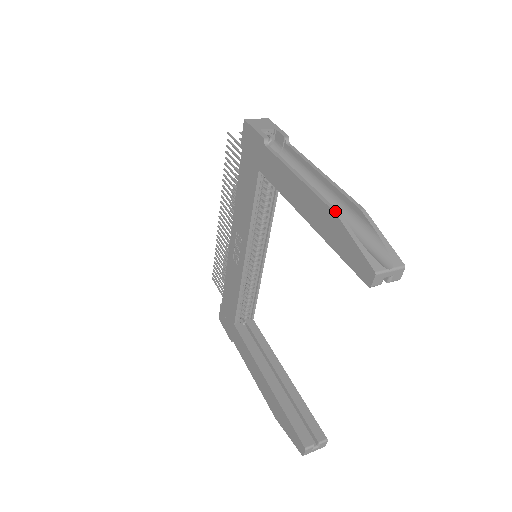
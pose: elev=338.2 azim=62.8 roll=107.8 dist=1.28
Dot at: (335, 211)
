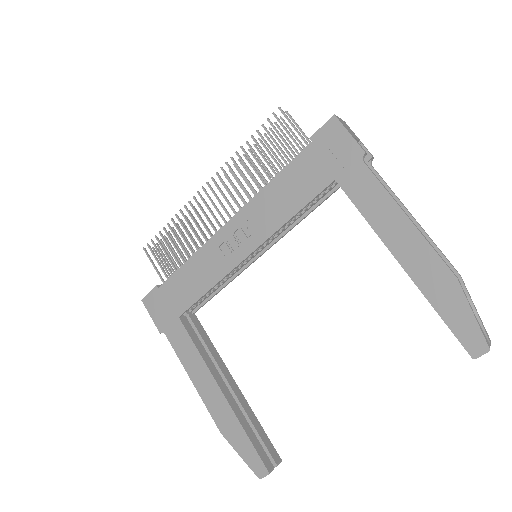
Dot at: (455, 275)
